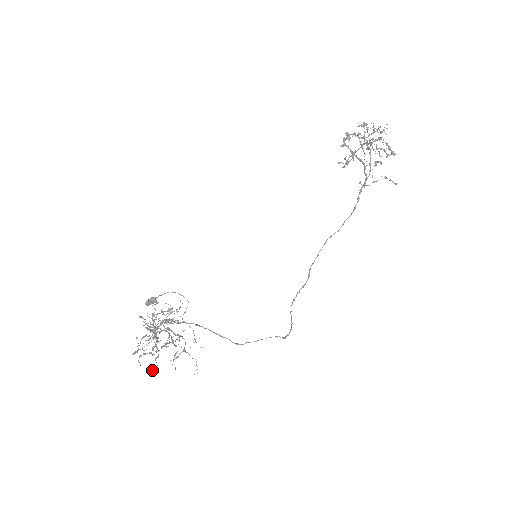
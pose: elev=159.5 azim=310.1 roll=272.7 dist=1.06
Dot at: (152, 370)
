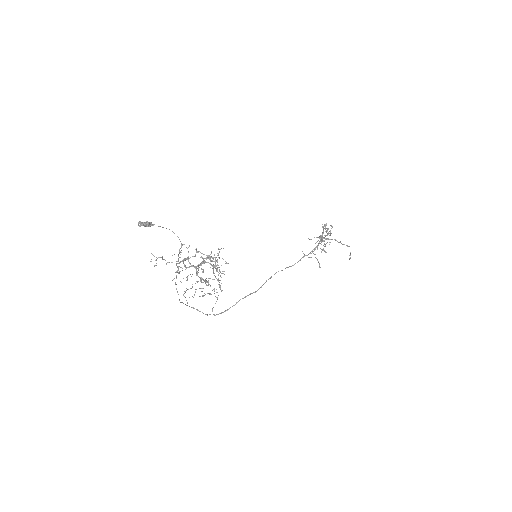
Dot at: occluded
